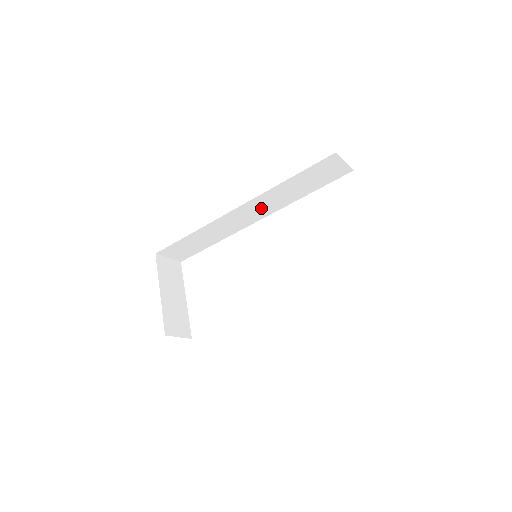
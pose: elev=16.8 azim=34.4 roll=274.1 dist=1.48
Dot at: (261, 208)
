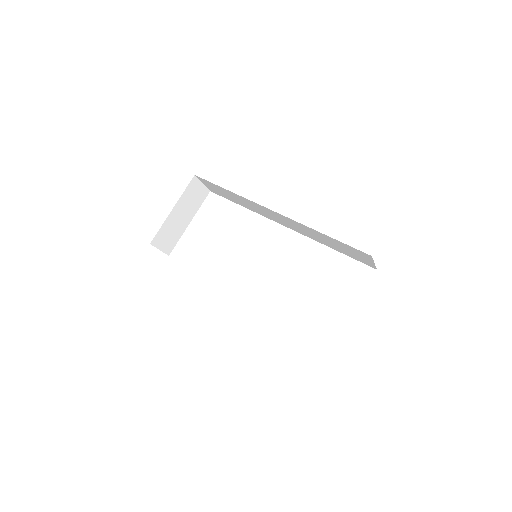
Dot at: (293, 225)
